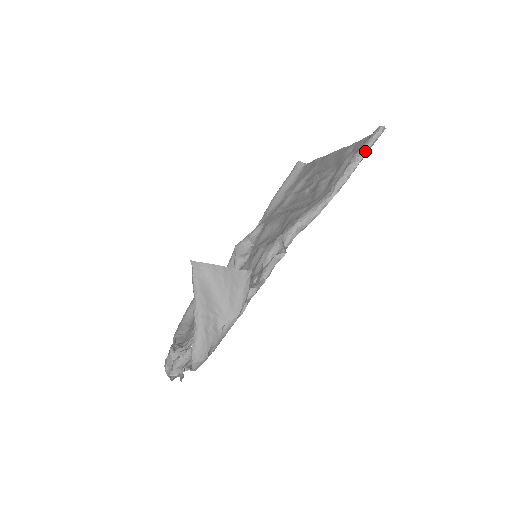
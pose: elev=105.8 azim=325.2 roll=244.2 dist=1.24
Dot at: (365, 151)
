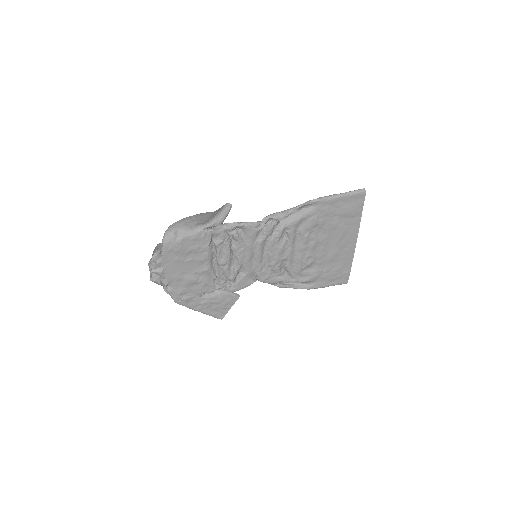
Dot at: (344, 193)
